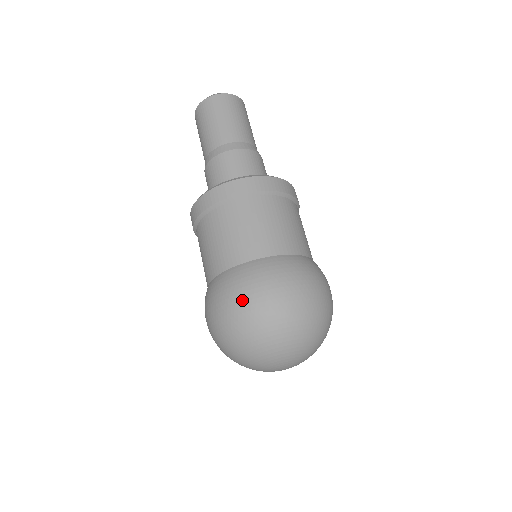
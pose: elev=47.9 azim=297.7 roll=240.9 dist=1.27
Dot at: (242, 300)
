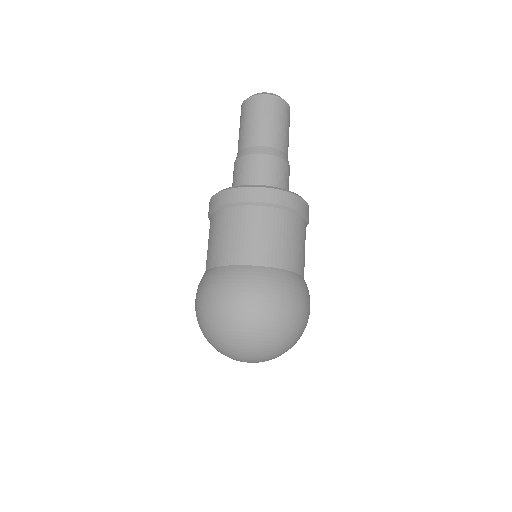
Dot at: (257, 299)
